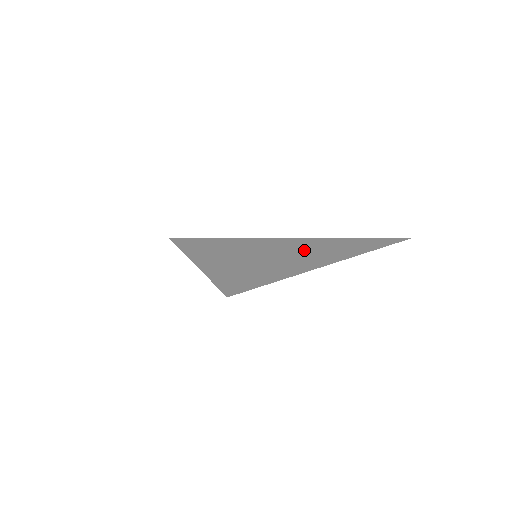
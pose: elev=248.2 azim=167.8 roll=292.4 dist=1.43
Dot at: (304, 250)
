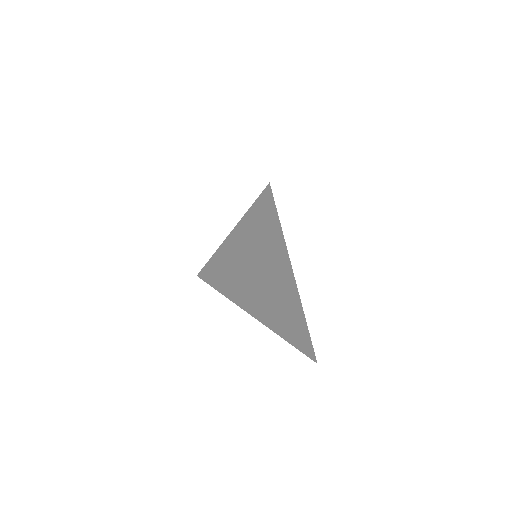
Dot at: (272, 284)
